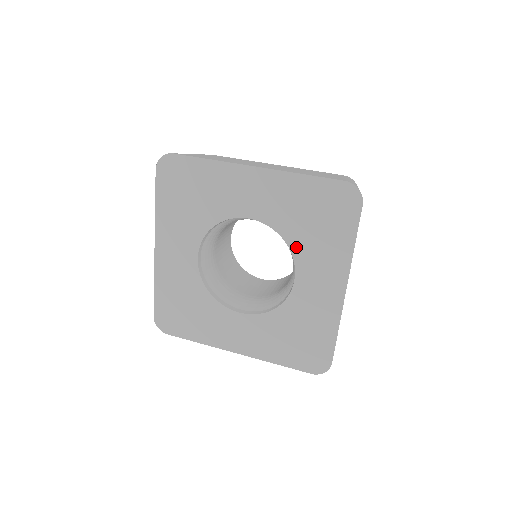
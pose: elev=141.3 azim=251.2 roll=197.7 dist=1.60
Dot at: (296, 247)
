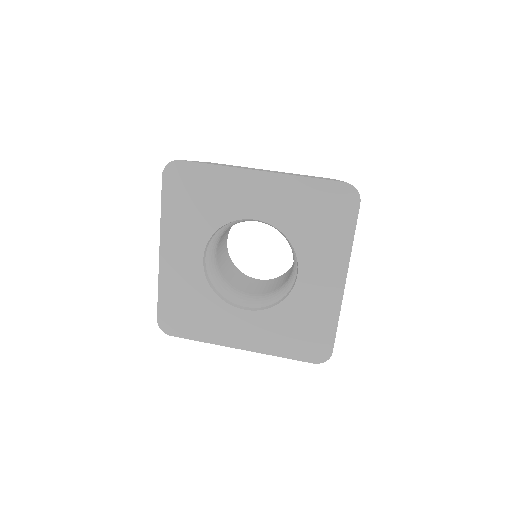
Dot at: (299, 244)
